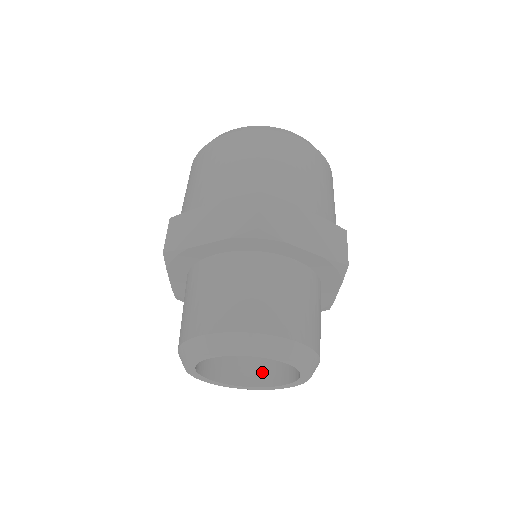
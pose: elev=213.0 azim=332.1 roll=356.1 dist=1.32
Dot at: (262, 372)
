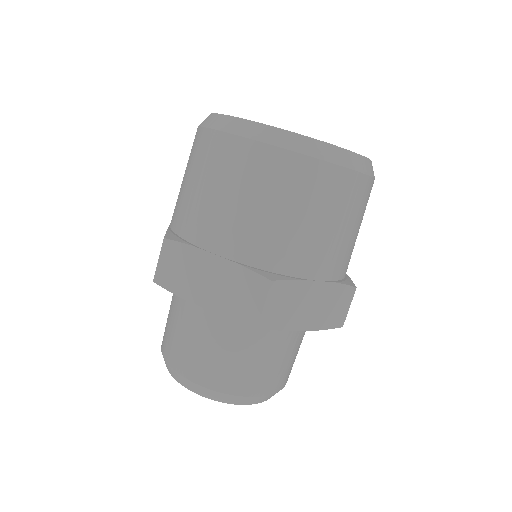
Dot at: occluded
